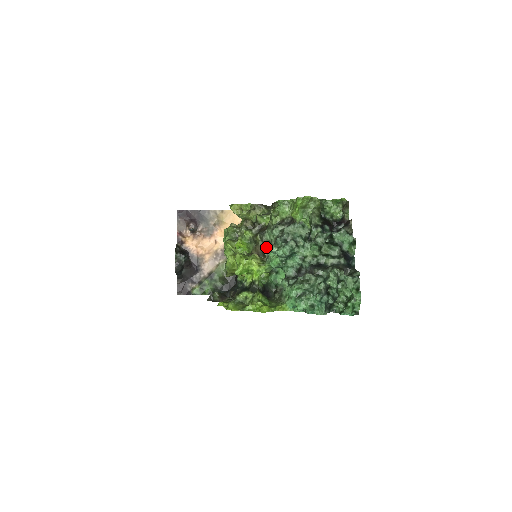
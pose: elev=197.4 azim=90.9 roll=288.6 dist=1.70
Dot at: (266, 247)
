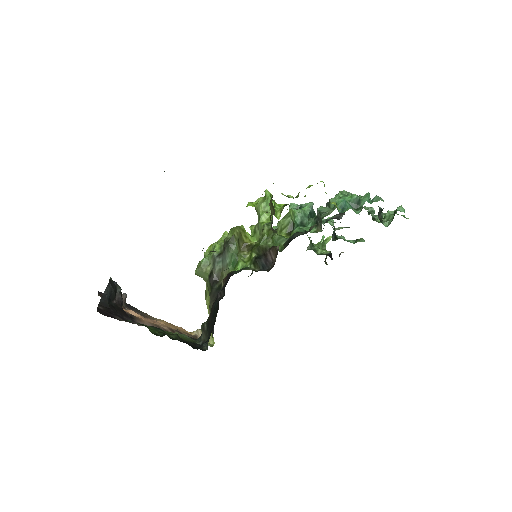
Dot at: occluded
